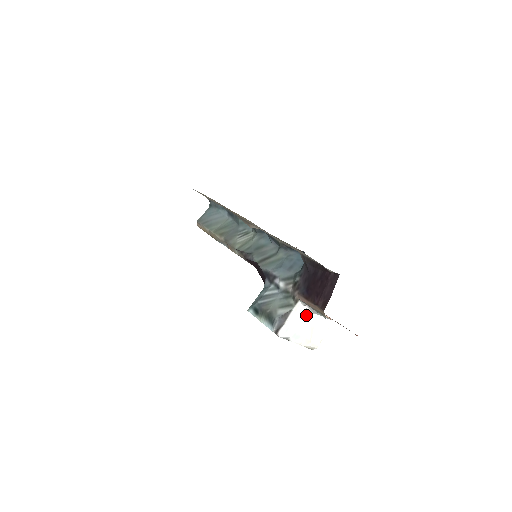
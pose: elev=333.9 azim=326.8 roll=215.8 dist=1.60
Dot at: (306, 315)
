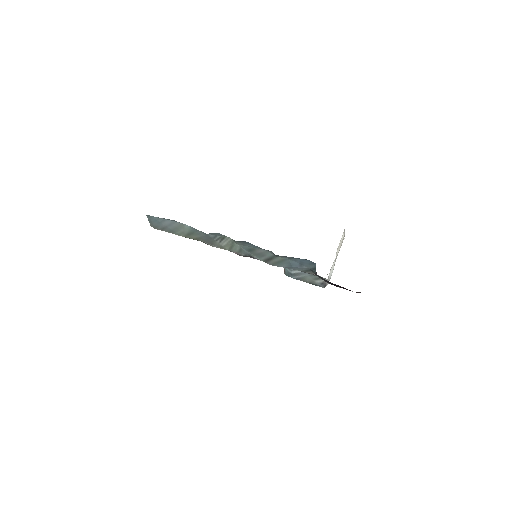
Dot at: (333, 263)
